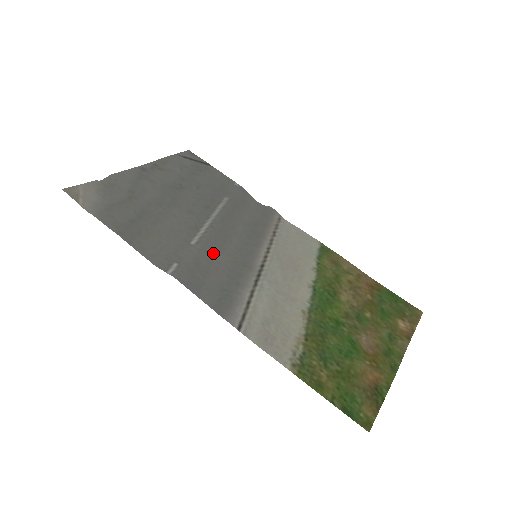
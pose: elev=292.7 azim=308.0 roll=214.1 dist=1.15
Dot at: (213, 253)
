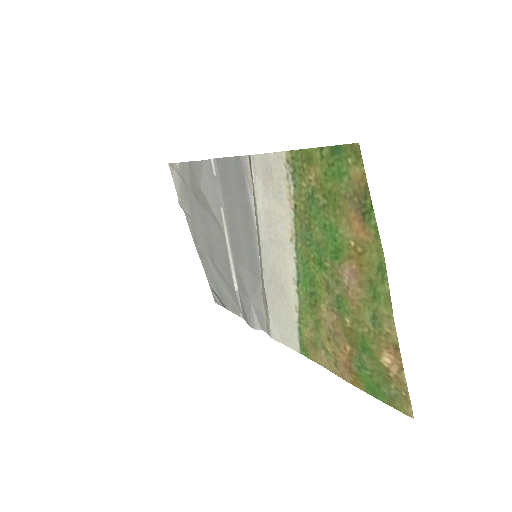
Dot at: (233, 215)
